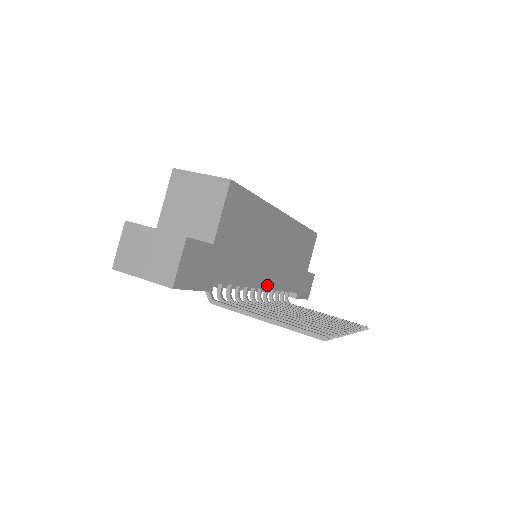
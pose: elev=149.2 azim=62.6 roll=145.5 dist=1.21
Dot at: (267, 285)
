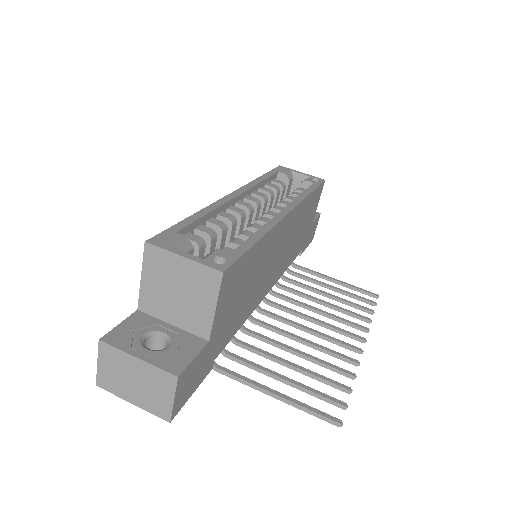
Dot at: (270, 287)
